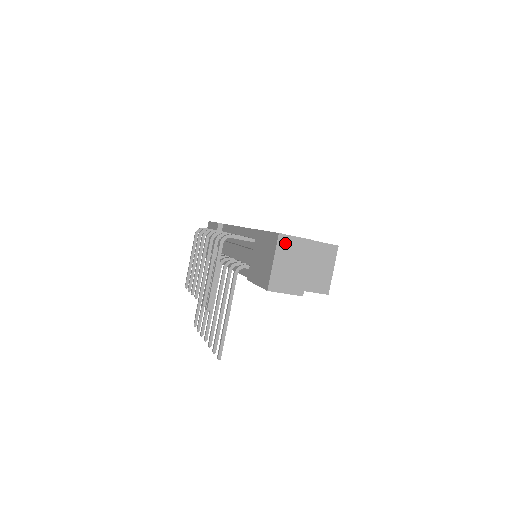
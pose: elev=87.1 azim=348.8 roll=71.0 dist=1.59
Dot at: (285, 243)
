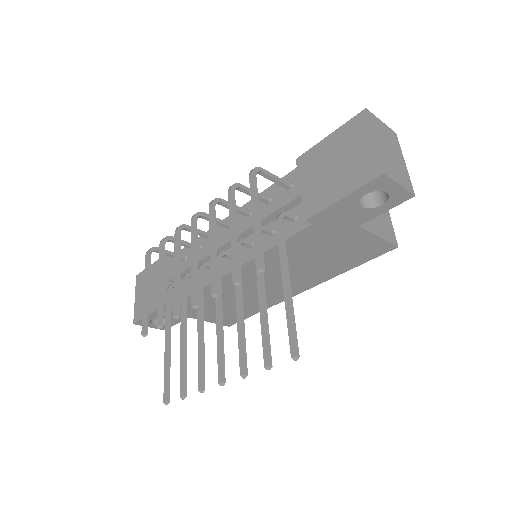
Dot at: (375, 123)
